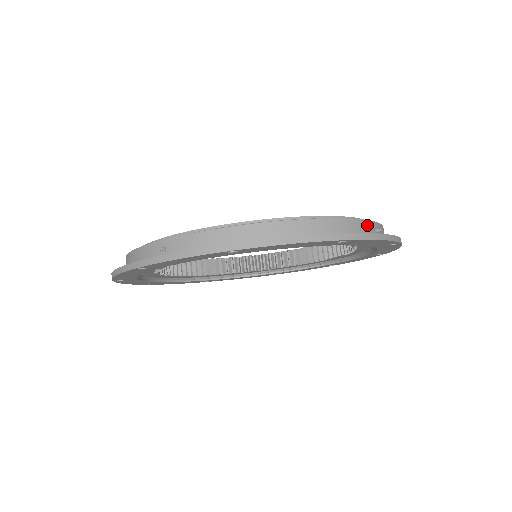
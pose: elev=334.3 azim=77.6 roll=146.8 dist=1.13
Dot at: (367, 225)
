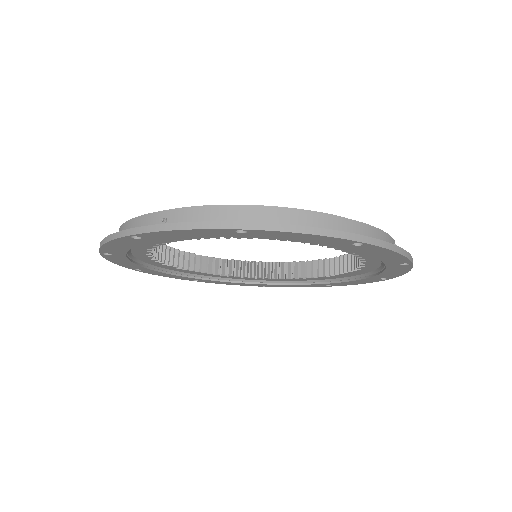
Dot at: (383, 236)
